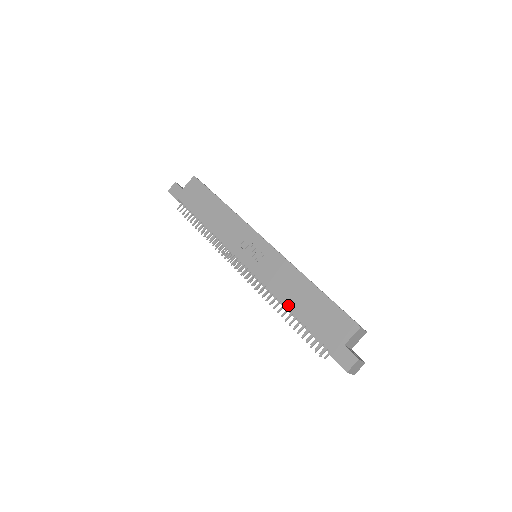
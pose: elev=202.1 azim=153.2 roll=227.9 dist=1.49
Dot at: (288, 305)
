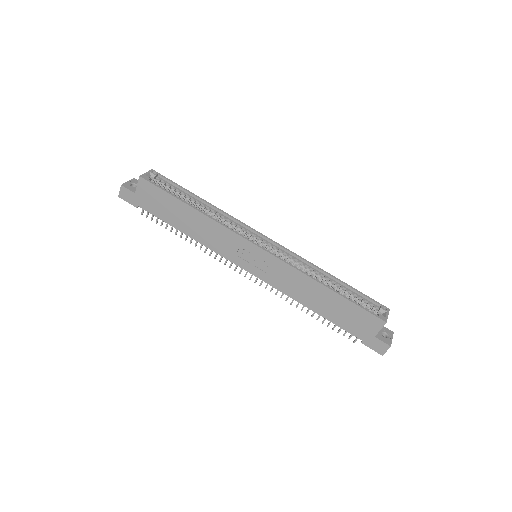
Dot at: (310, 308)
